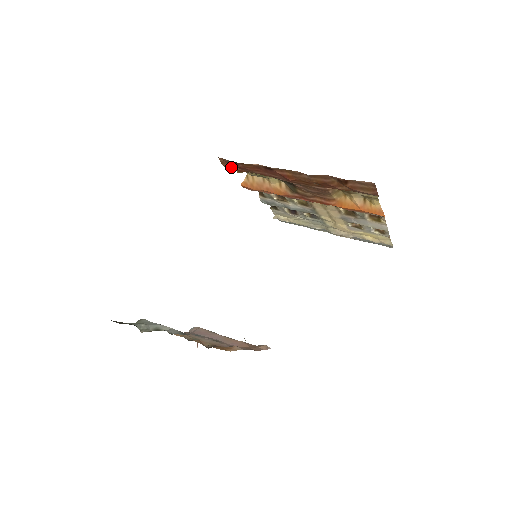
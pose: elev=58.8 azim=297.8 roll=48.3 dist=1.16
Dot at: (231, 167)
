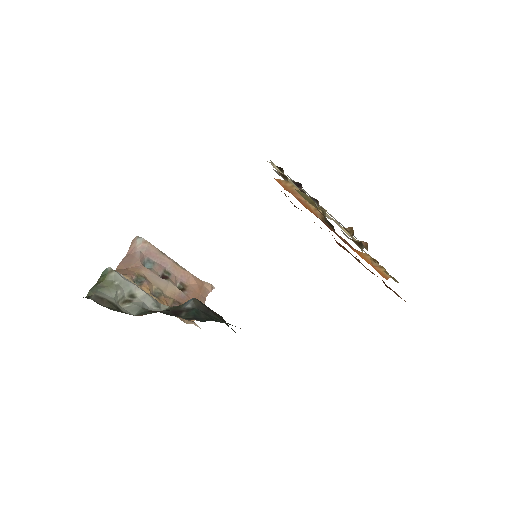
Dot at: occluded
